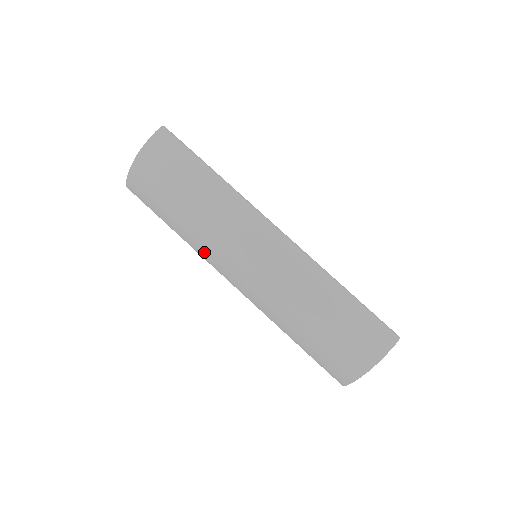
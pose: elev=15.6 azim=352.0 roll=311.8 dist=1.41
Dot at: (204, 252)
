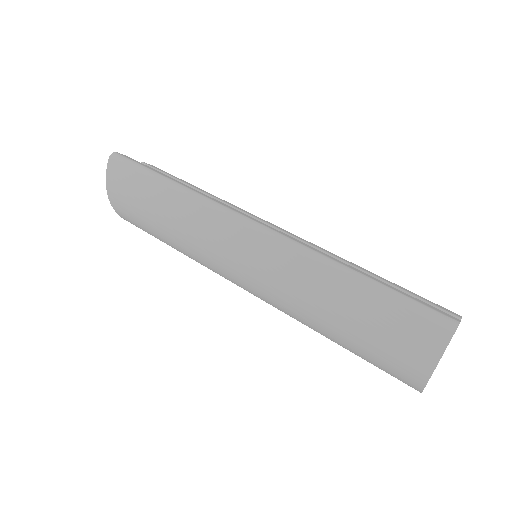
Dot at: (208, 268)
